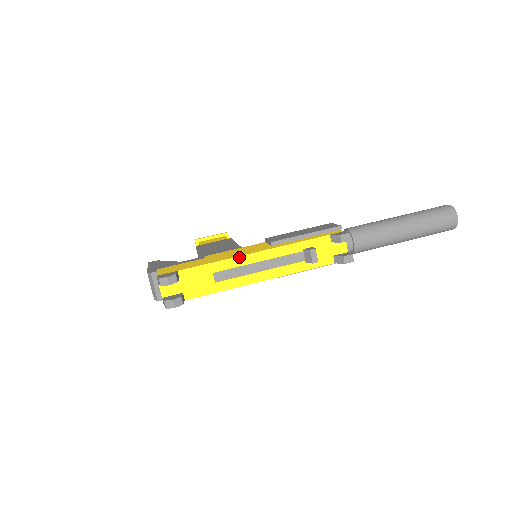
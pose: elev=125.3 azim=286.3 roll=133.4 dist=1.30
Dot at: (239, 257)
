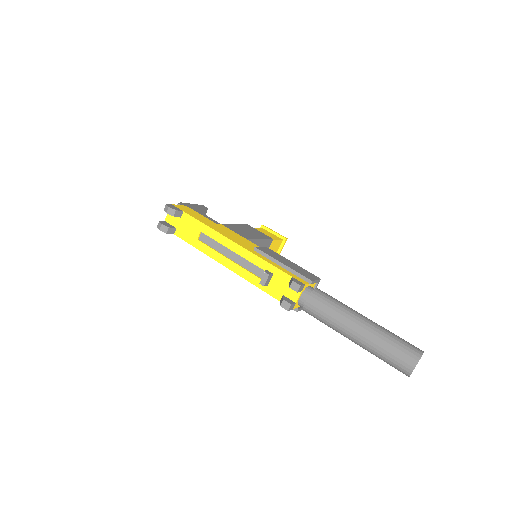
Dot at: (222, 236)
